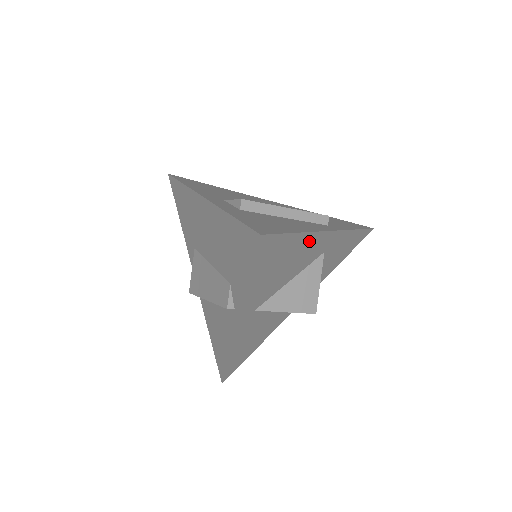
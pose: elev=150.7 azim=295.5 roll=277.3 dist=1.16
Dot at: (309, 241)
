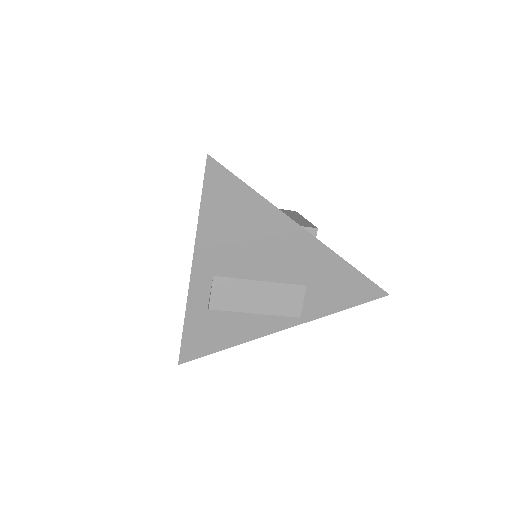
Dot at: occluded
